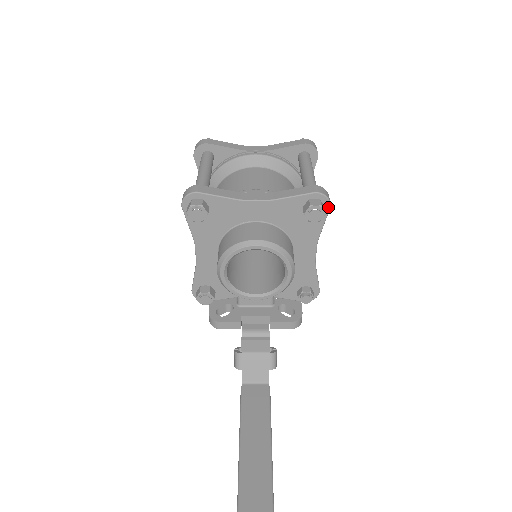
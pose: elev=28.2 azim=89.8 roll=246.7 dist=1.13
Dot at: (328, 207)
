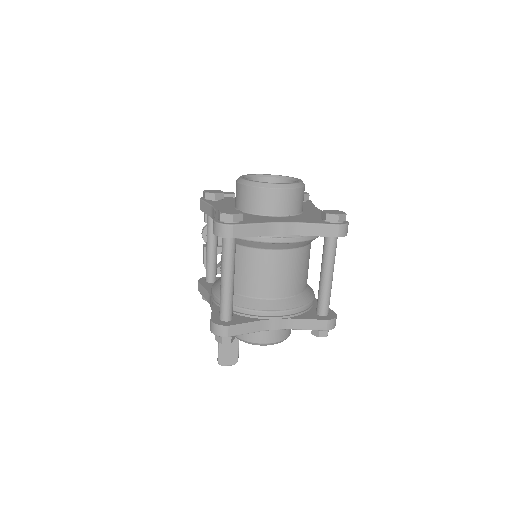
Dot at: occluded
